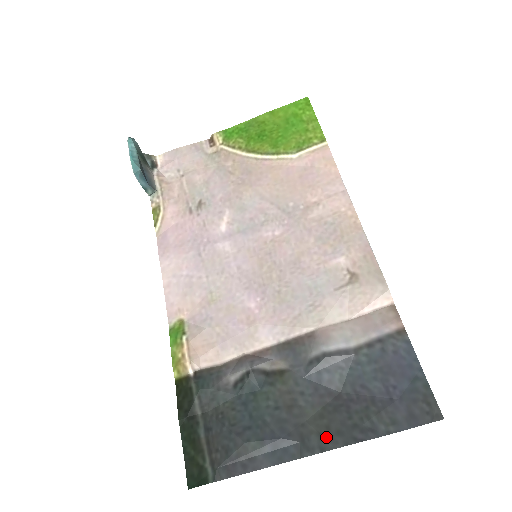
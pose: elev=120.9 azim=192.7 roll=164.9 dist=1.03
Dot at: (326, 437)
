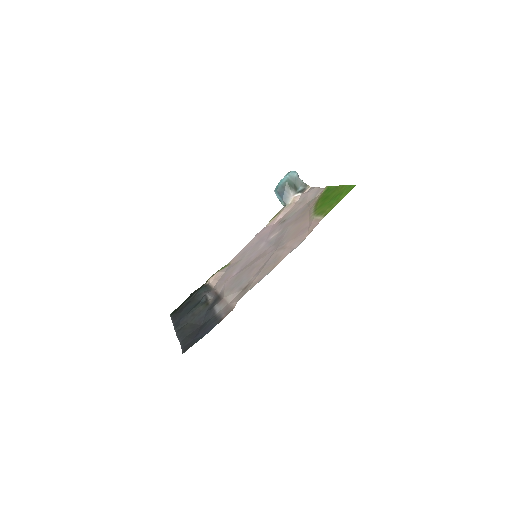
Dot at: (181, 330)
